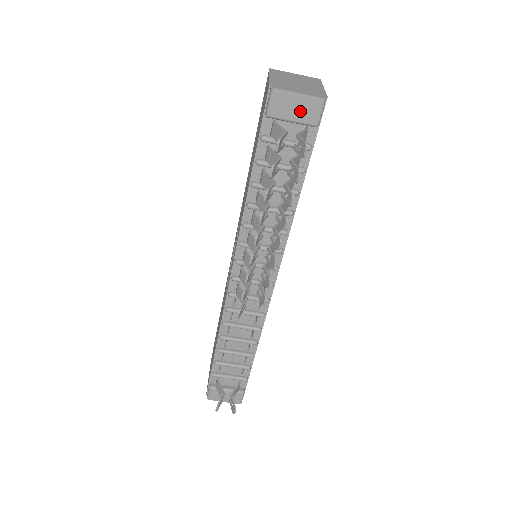
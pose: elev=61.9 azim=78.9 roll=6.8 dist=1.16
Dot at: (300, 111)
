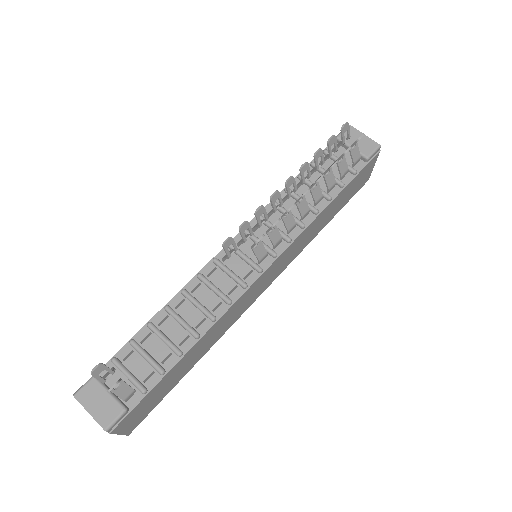
Dot at: (360, 144)
